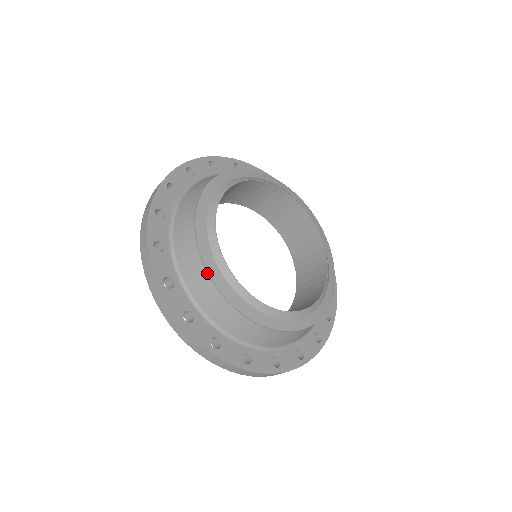
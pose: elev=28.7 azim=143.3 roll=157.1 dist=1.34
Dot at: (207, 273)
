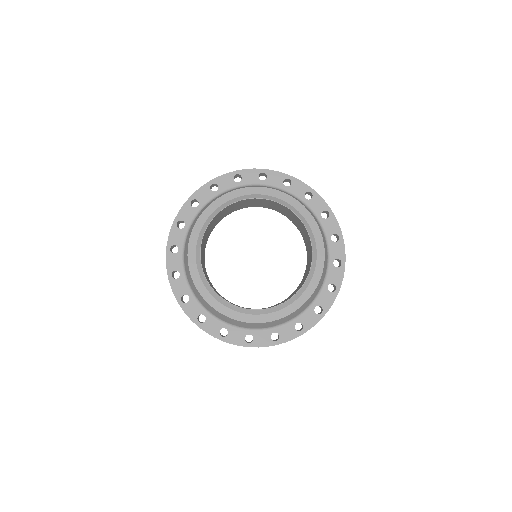
Dot at: (191, 233)
